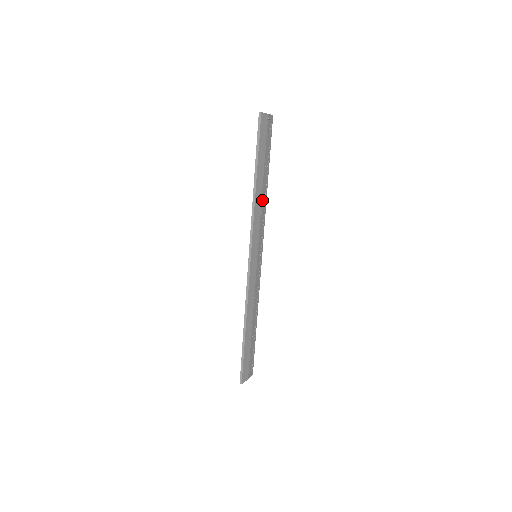
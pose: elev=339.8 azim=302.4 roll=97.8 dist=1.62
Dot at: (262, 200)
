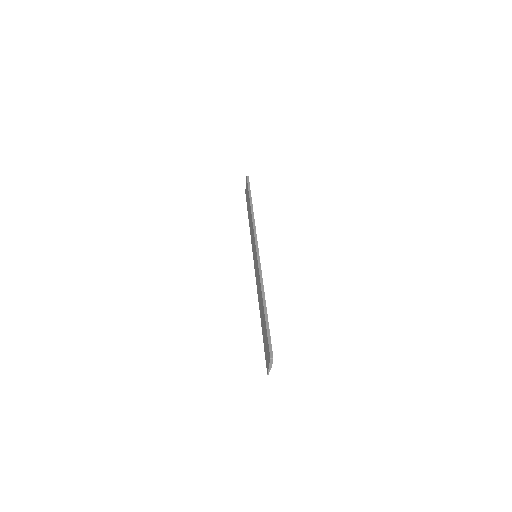
Dot at: occluded
